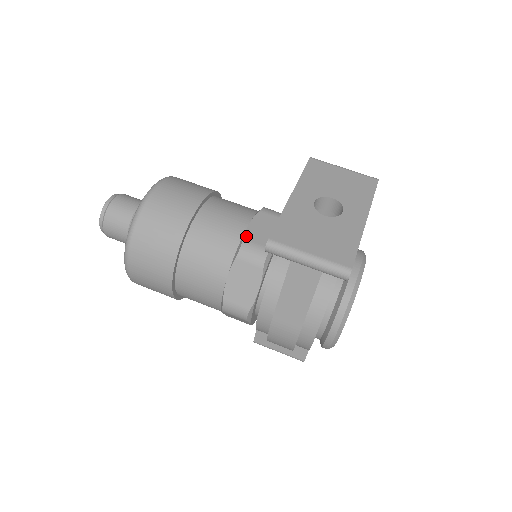
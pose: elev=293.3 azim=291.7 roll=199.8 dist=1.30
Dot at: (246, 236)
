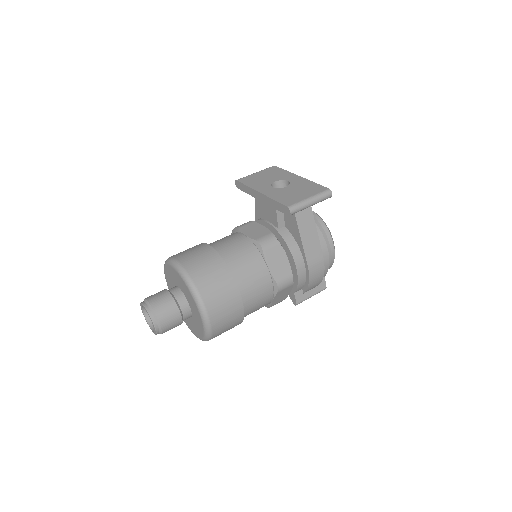
Dot at: (254, 238)
